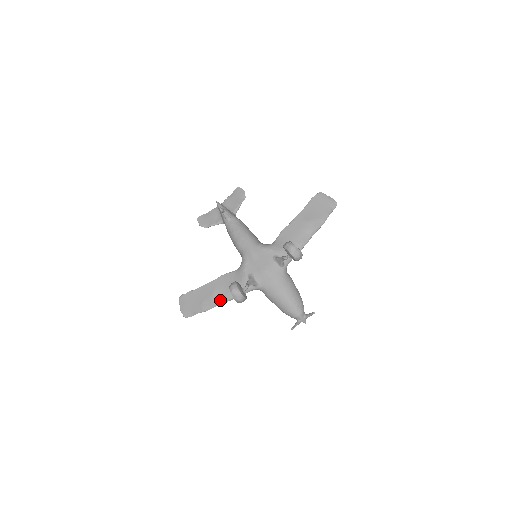
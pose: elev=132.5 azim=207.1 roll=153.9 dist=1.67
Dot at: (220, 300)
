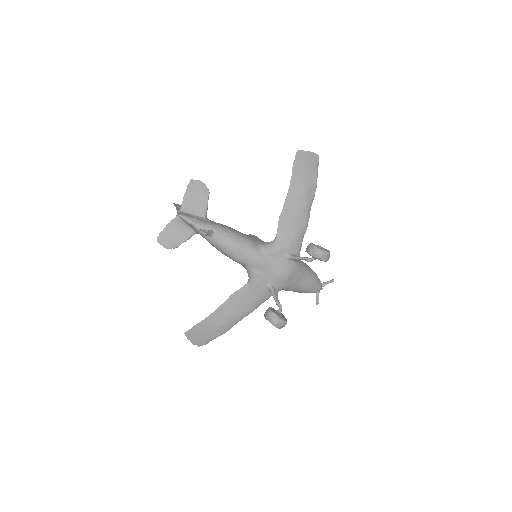
Dot at: (239, 319)
